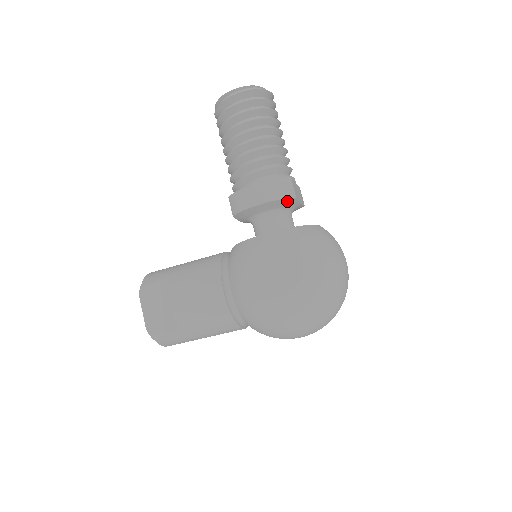
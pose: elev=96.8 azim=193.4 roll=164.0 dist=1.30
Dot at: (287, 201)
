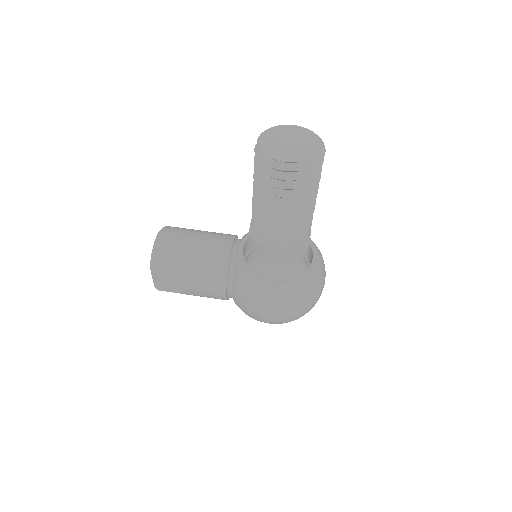
Dot at: occluded
